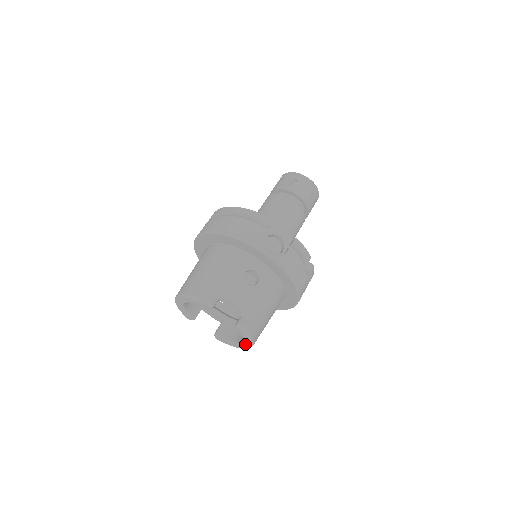
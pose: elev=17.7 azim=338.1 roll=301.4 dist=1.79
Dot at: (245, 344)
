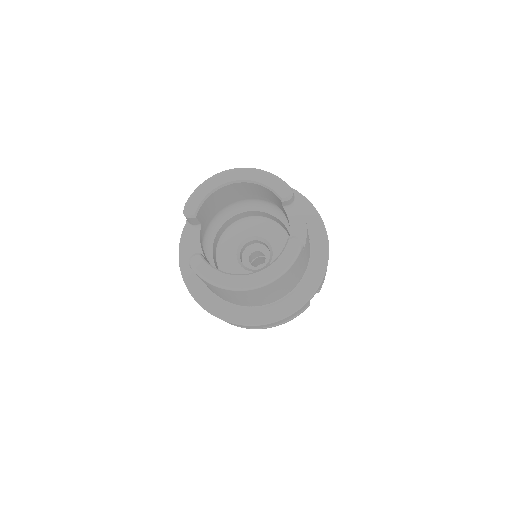
Dot at: (259, 276)
